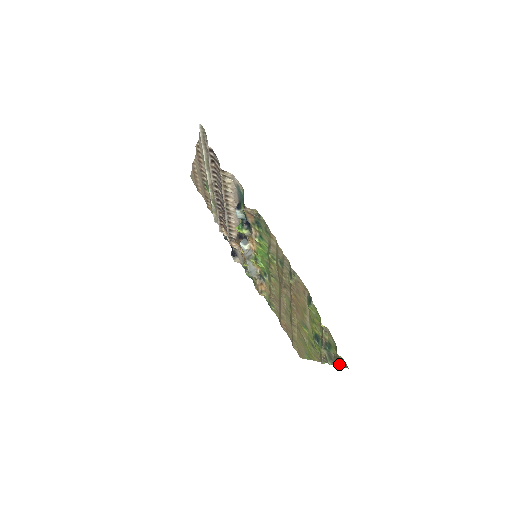
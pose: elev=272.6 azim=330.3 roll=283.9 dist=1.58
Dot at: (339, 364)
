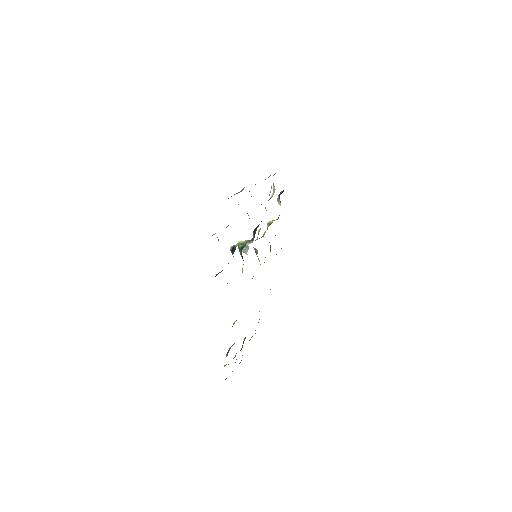
Dot at: occluded
